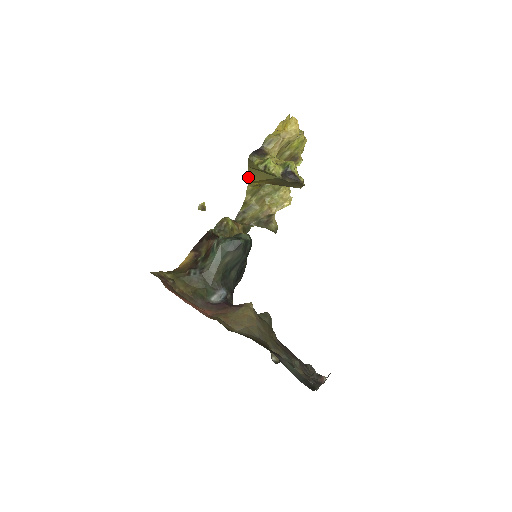
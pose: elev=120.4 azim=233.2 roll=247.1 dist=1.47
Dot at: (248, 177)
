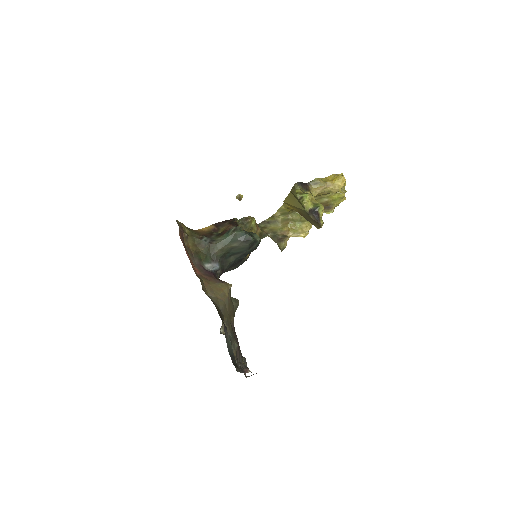
Dot at: (286, 198)
